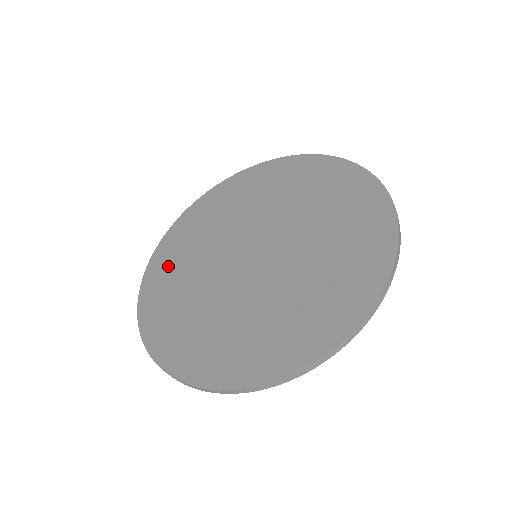
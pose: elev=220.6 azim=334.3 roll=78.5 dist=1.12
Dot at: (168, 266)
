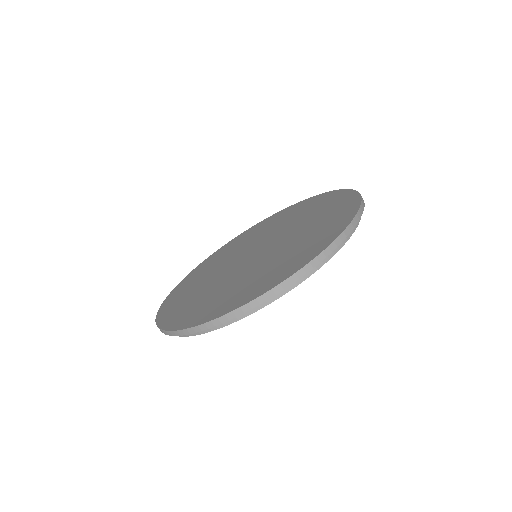
Dot at: (185, 287)
